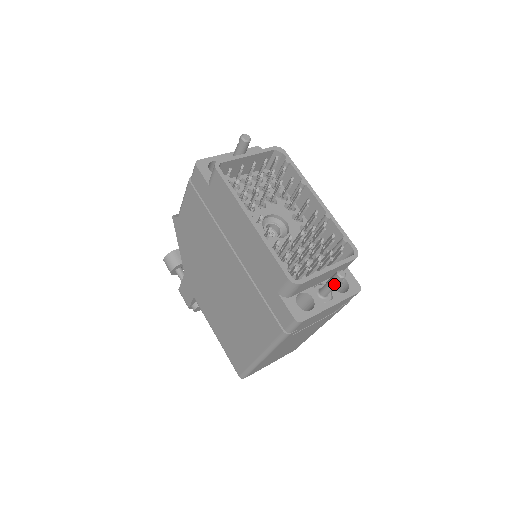
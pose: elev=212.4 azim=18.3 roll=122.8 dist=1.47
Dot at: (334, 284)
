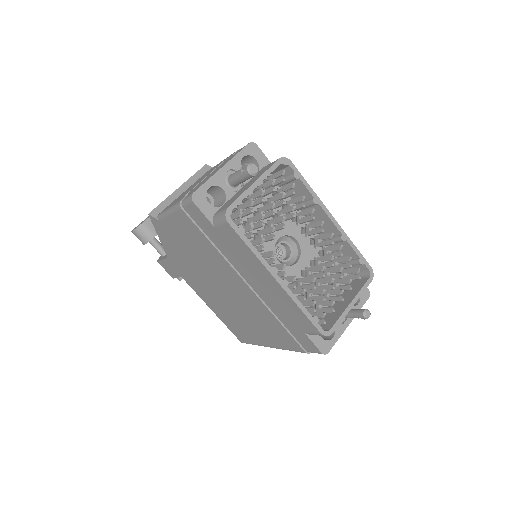
Dot at: occluded
